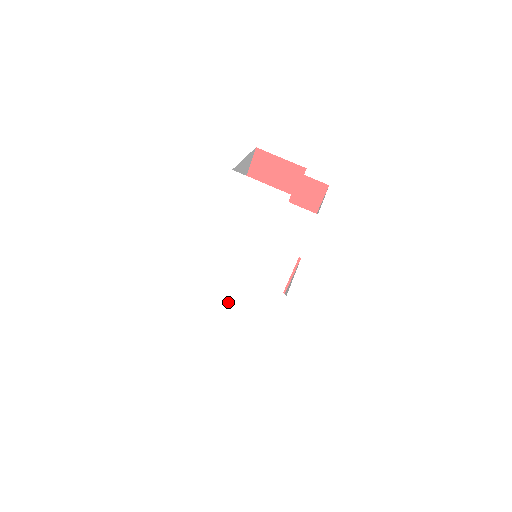
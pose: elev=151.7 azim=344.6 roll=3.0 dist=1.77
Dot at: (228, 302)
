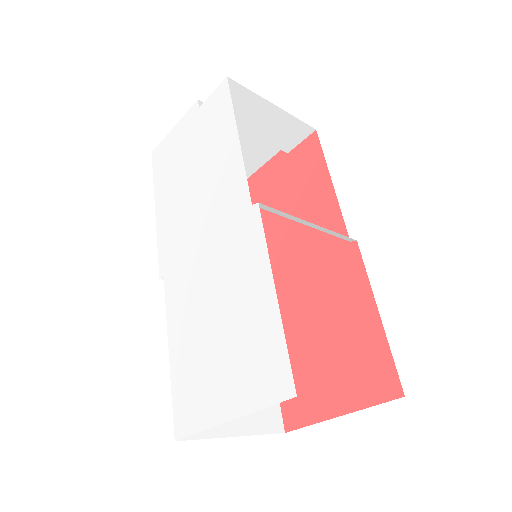
Dot at: (203, 315)
